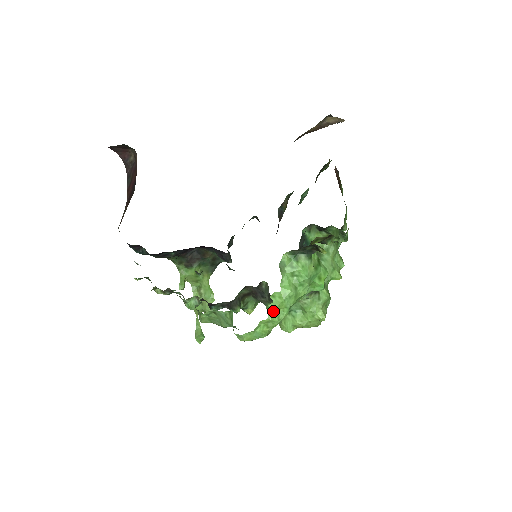
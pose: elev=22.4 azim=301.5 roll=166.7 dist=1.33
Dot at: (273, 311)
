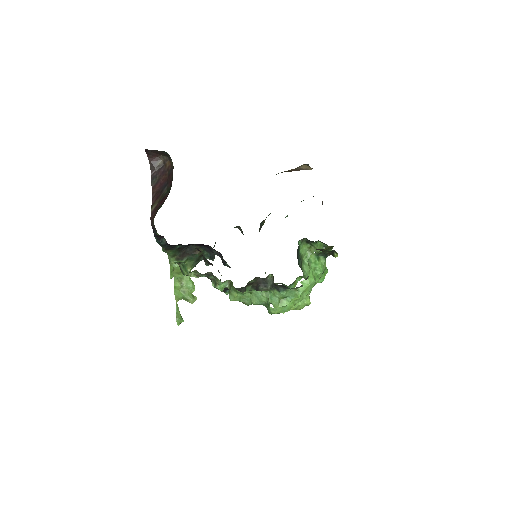
Dot at: (302, 292)
